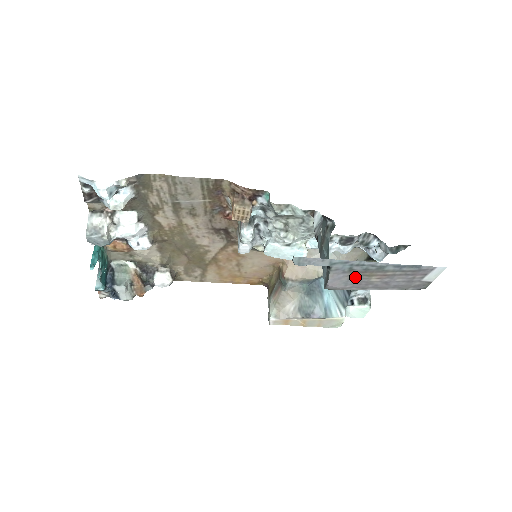
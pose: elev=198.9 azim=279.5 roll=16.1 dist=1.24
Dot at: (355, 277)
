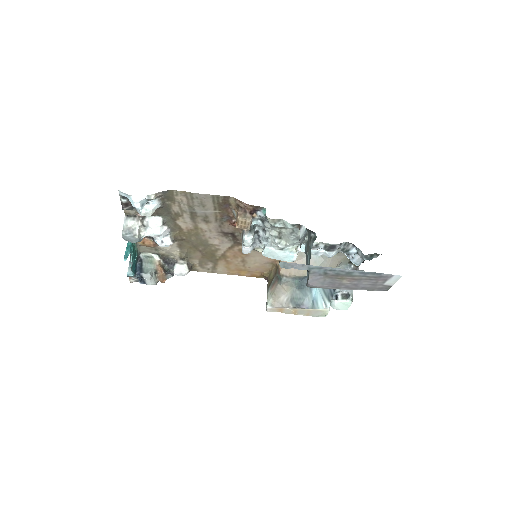
Dot at: (330, 279)
